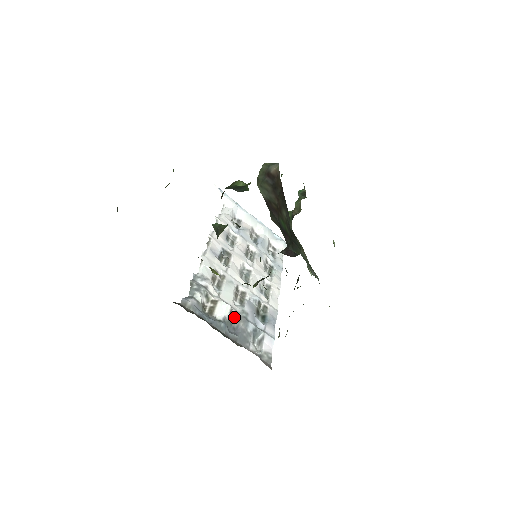
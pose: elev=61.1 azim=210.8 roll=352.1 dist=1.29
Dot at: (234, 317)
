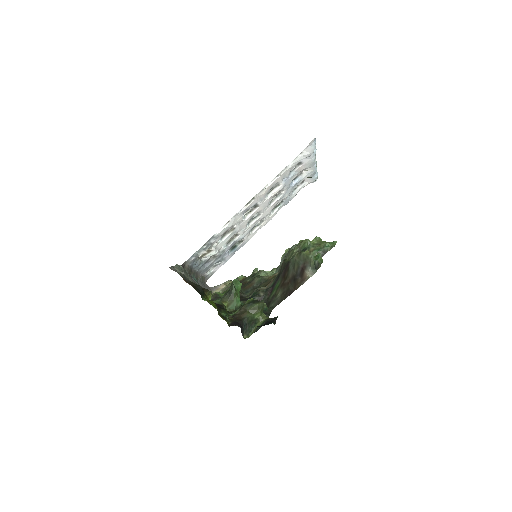
Dot at: (214, 255)
